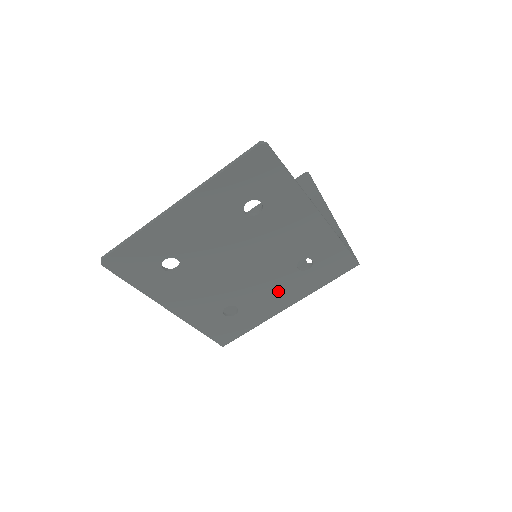
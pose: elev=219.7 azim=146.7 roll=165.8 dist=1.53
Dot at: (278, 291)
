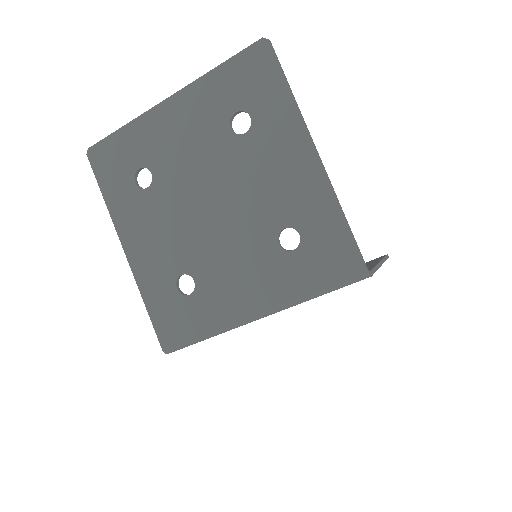
Dot at: (248, 275)
